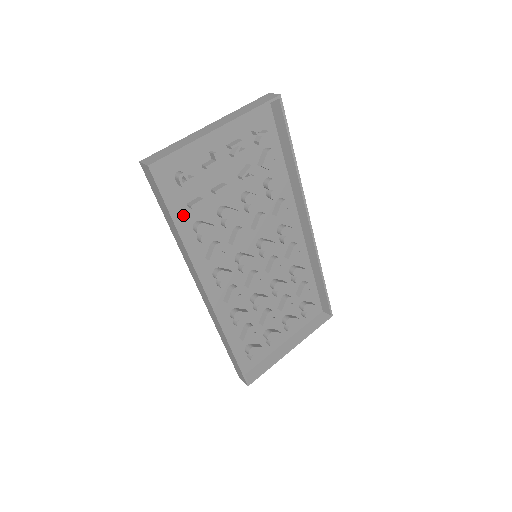
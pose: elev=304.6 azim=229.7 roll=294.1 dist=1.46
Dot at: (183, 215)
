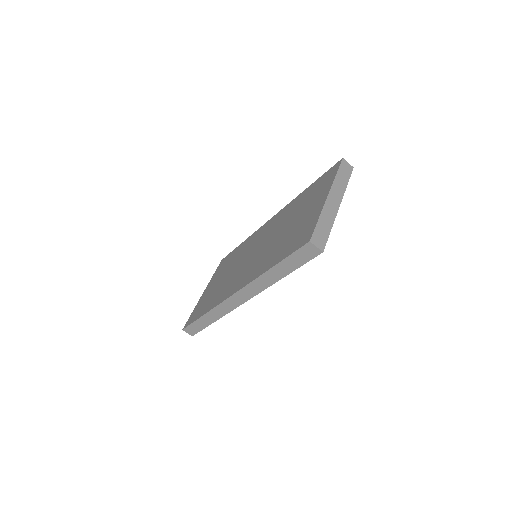
Dot at: occluded
